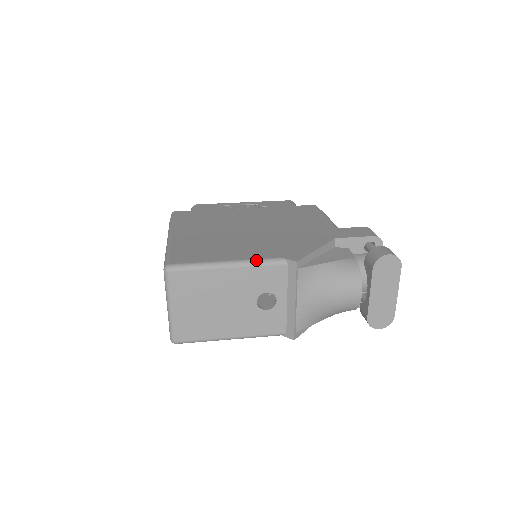
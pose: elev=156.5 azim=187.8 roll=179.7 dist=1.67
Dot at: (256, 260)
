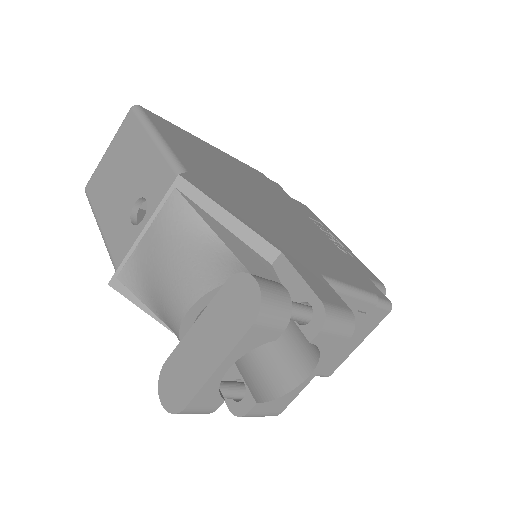
Dot at: (172, 153)
